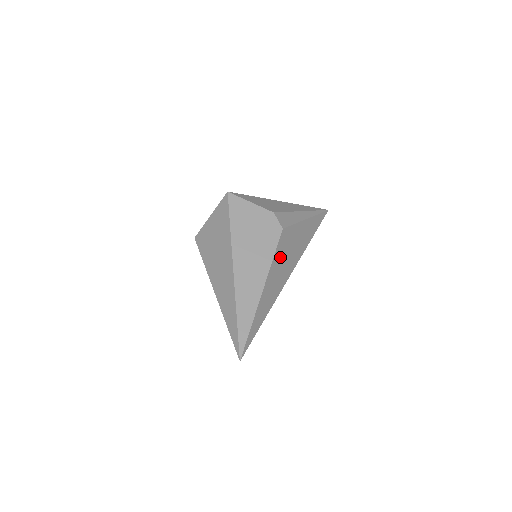
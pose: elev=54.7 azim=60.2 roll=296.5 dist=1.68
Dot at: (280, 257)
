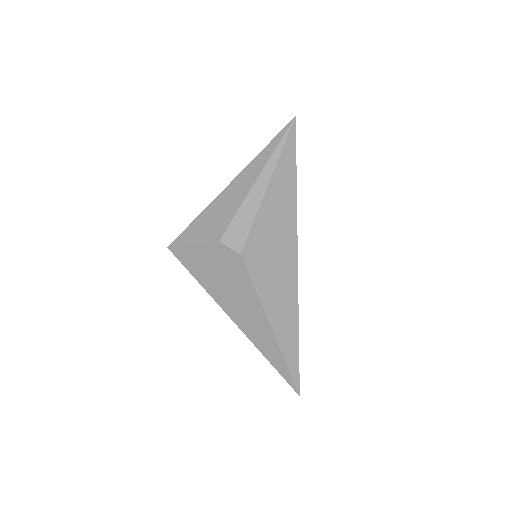
Dot at: (265, 277)
